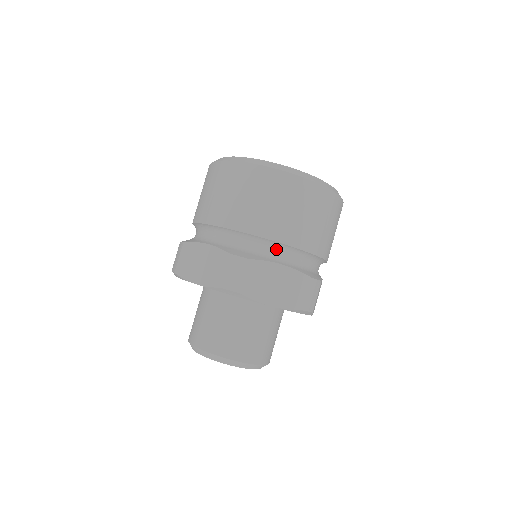
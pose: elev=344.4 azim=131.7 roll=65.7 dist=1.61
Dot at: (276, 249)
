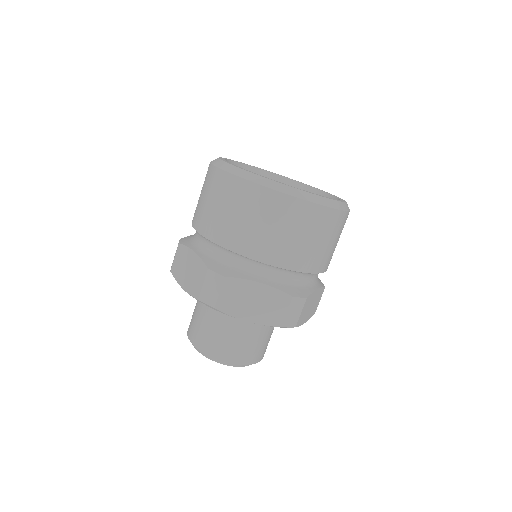
Dot at: (256, 266)
